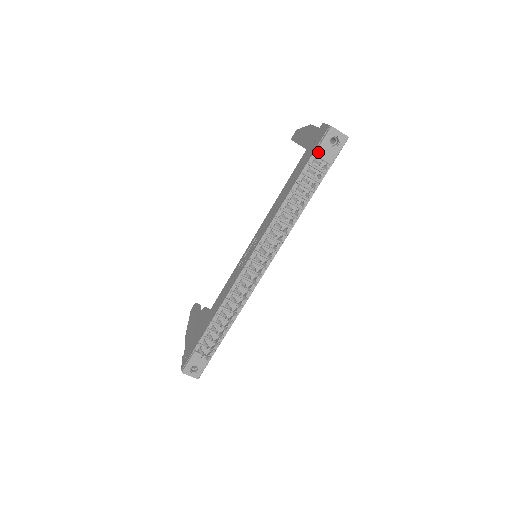
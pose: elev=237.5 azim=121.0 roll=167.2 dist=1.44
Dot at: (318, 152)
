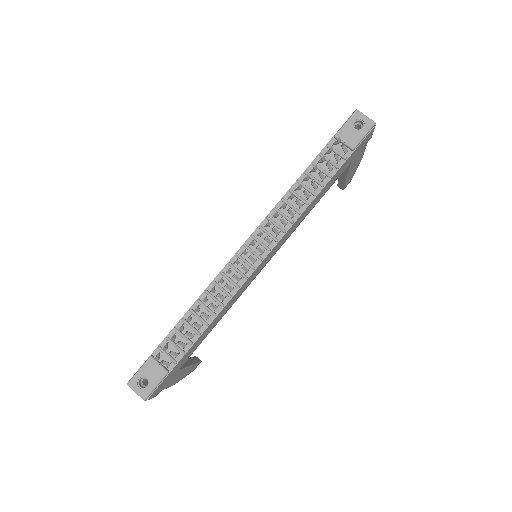
Dot at: (339, 133)
